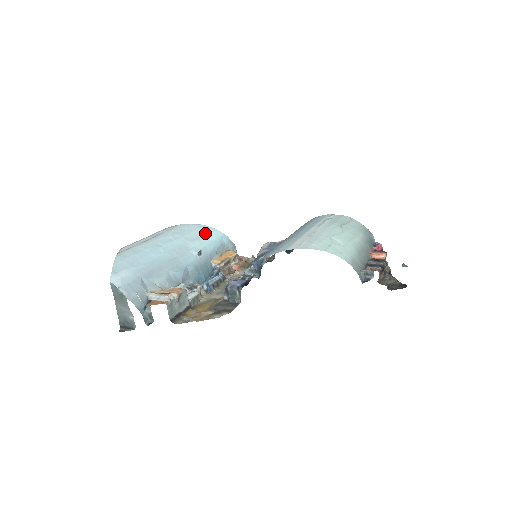
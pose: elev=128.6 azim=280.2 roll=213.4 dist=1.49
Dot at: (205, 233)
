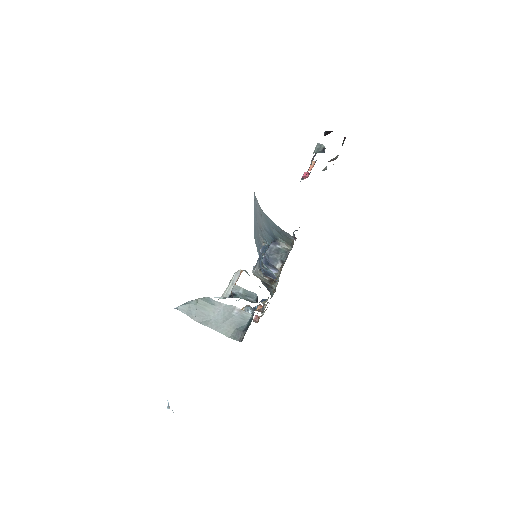
Dot at: occluded
